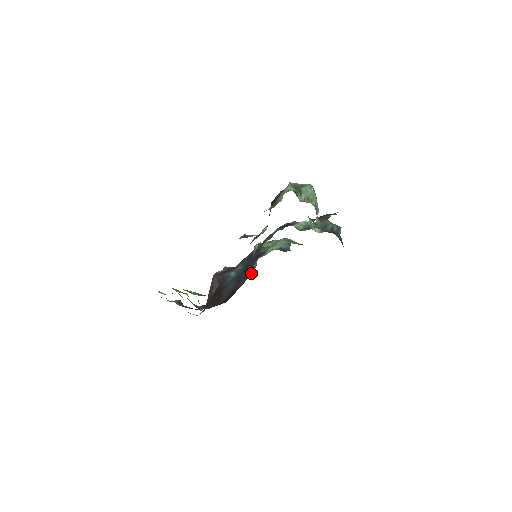
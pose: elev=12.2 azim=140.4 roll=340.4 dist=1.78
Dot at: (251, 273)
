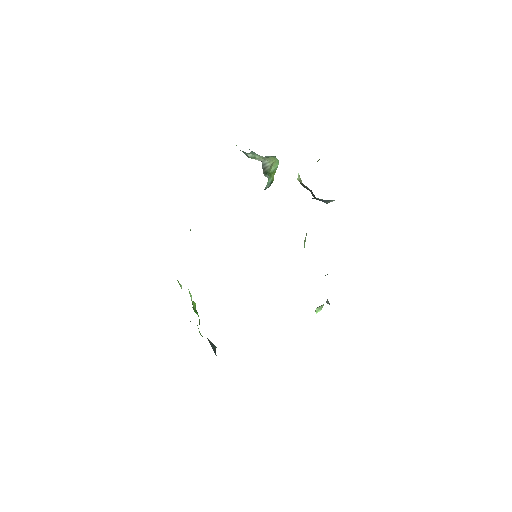
Dot at: occluded
